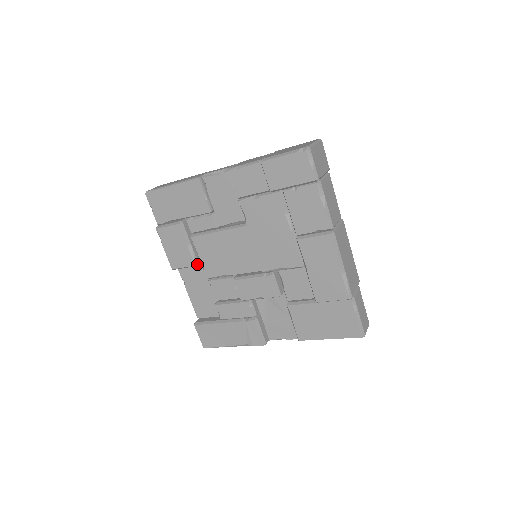
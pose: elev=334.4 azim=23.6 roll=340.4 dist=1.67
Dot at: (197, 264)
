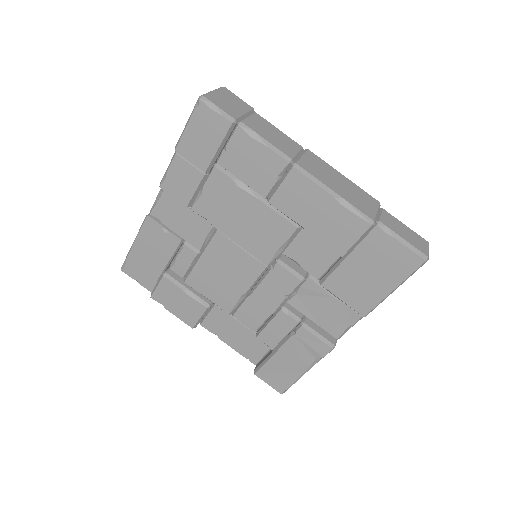
Dot at: (208, 306)
